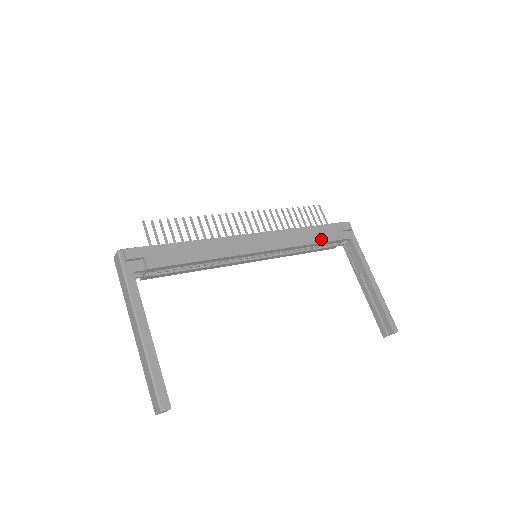
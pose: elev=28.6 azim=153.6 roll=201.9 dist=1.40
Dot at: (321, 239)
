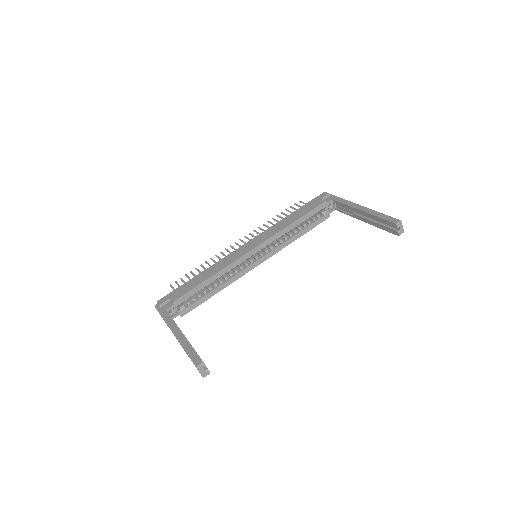
Dot at: (302, 215)
